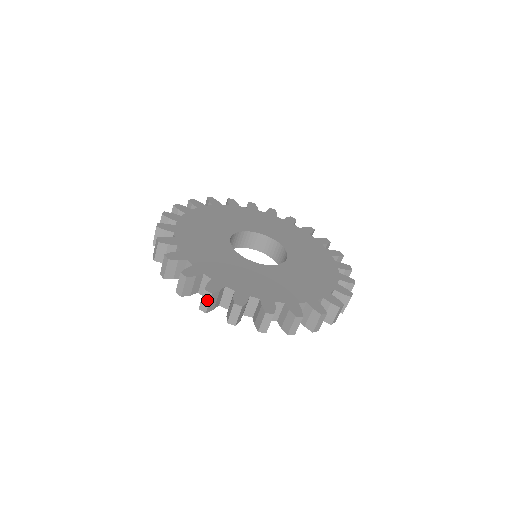
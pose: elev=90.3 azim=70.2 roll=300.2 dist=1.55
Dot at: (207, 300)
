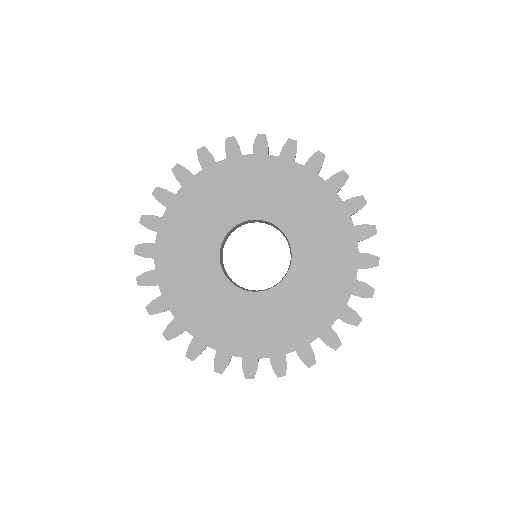
Dot at: occluded
